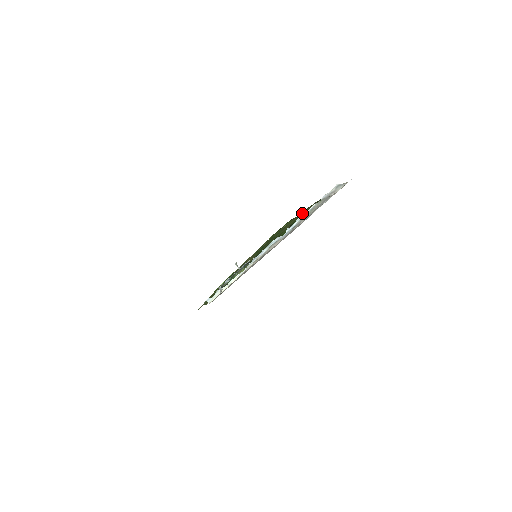
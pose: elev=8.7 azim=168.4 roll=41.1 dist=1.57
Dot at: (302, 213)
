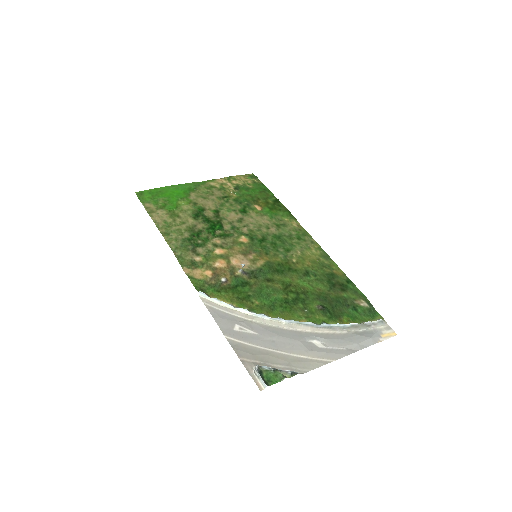
Dot at: (319, 256)
